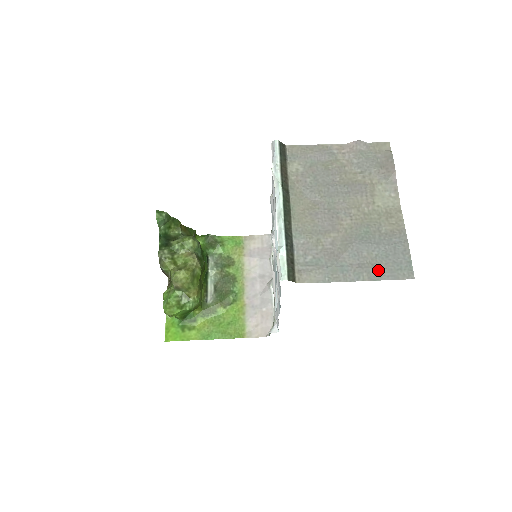
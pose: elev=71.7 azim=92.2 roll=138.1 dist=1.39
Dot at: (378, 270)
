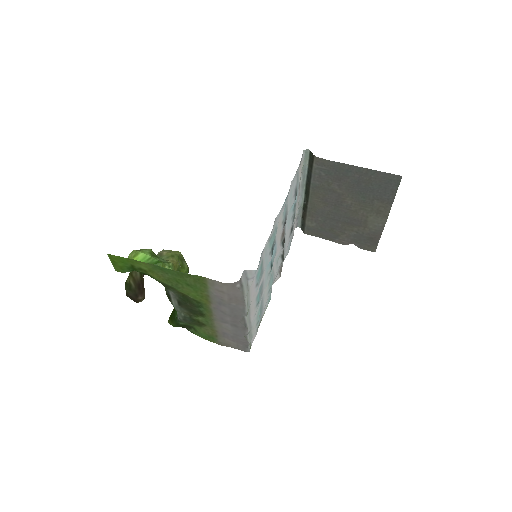
Dot at: (374, 176)
